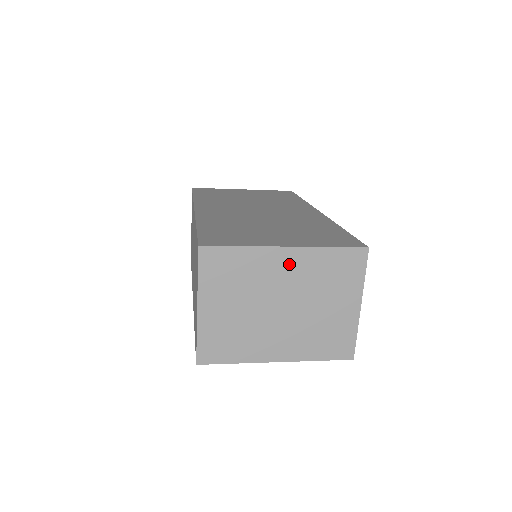
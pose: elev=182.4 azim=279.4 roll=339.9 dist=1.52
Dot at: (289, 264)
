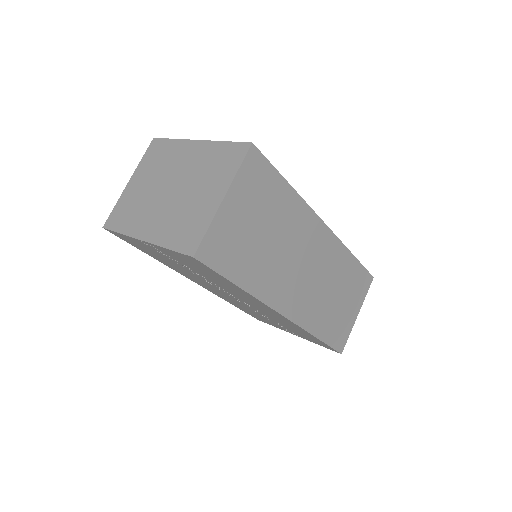
Dot at: (192, 154)
